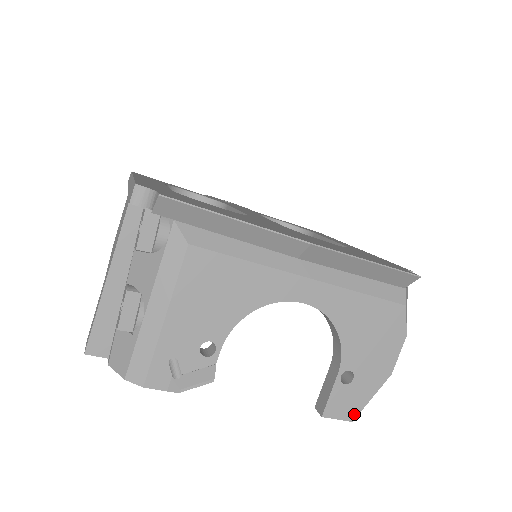
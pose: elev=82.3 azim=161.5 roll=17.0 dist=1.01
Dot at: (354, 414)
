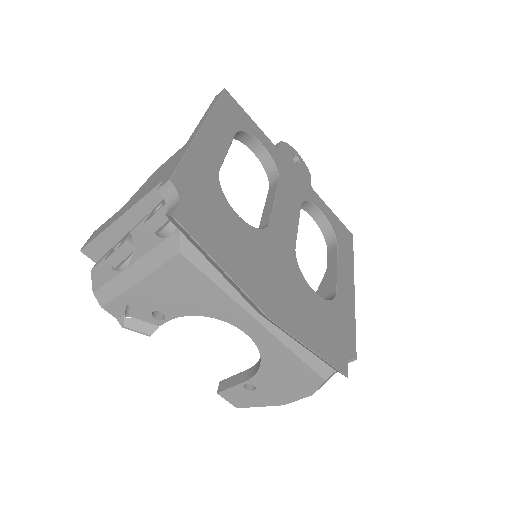
Dot at: (241, 406)
